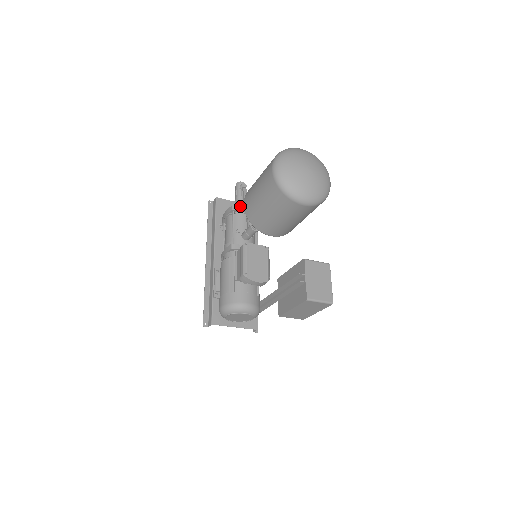
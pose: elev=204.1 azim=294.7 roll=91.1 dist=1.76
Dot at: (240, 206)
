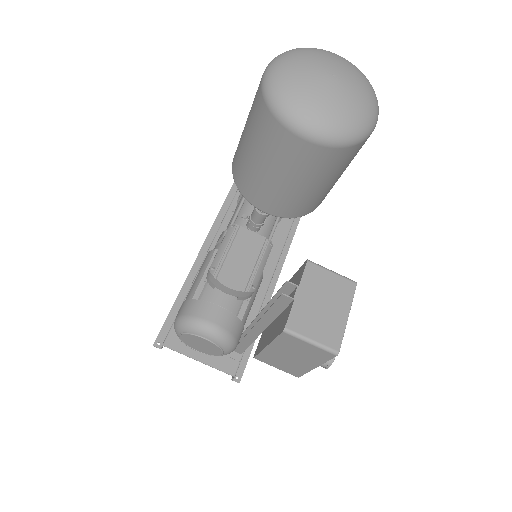
Dot at: occluded
